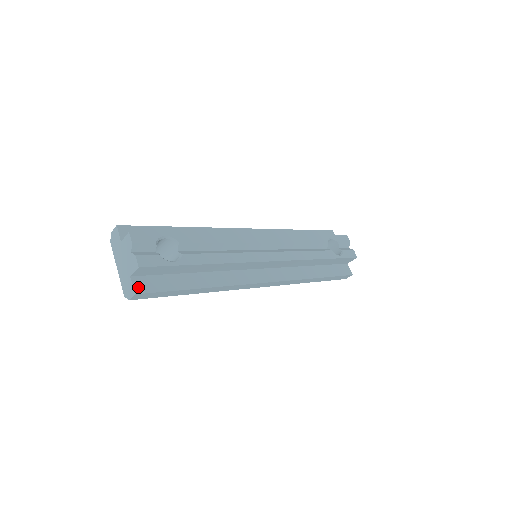
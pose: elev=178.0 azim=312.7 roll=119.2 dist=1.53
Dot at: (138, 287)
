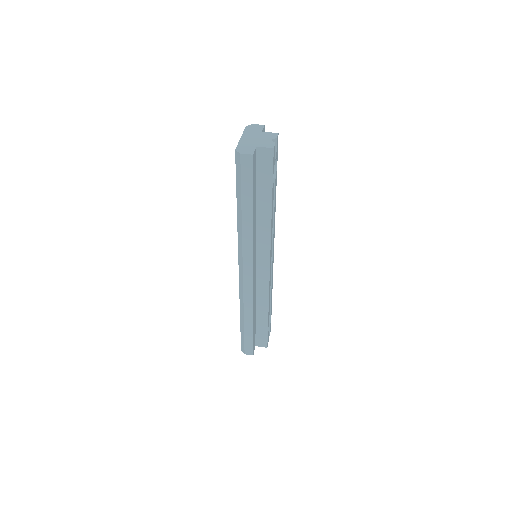
Dot at: (254, 156)
